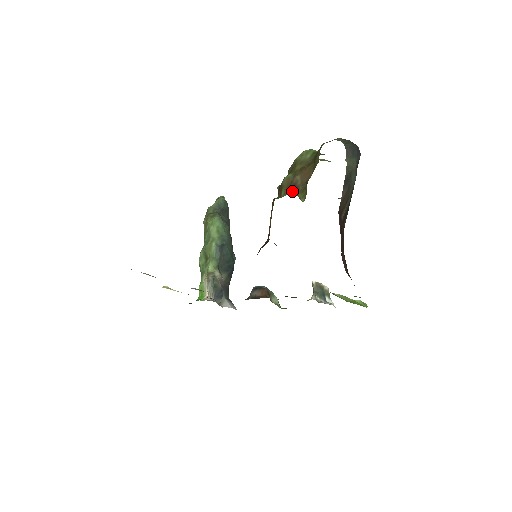
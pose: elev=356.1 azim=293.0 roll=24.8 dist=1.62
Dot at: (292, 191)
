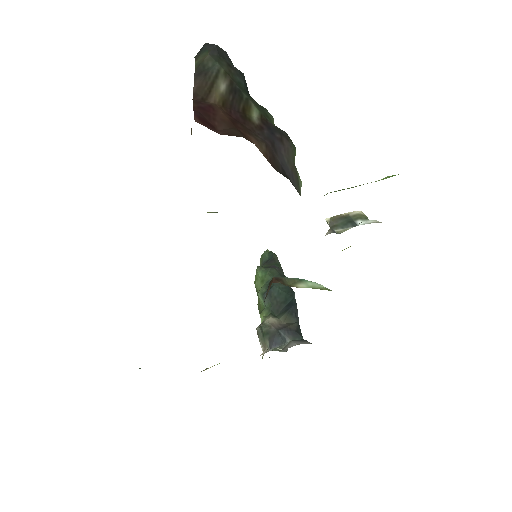
Dot at: occluded
